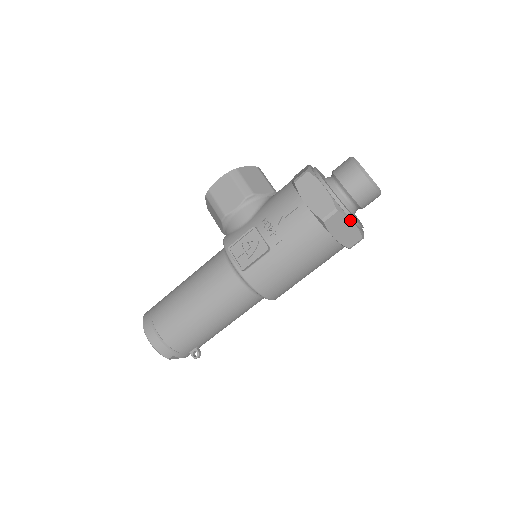
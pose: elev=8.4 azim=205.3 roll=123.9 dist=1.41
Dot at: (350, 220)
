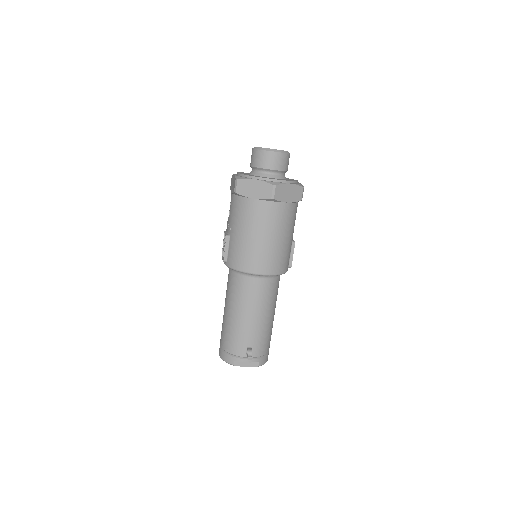
Dot at: (251, 179)
